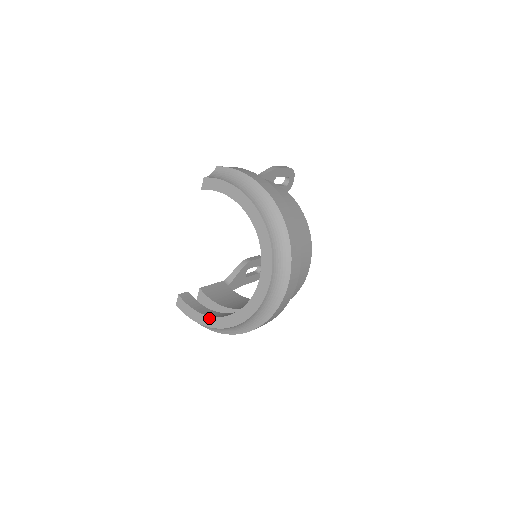
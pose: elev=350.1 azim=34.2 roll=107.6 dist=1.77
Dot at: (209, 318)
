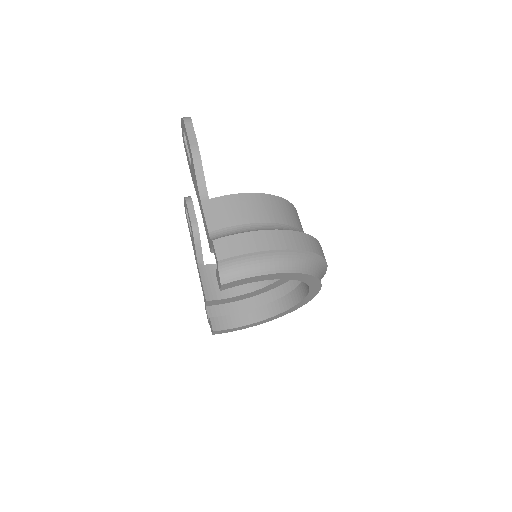
Dot at: (255, 324)
